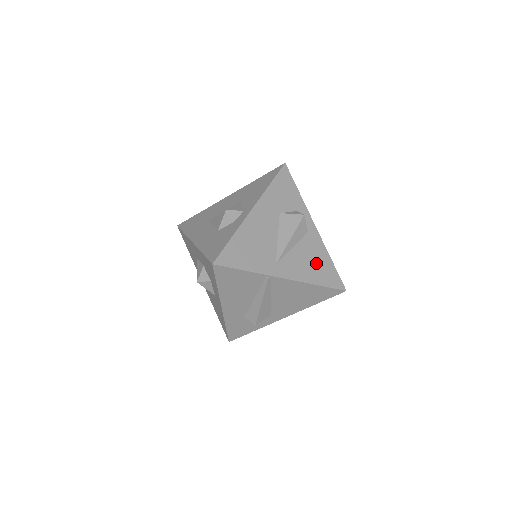
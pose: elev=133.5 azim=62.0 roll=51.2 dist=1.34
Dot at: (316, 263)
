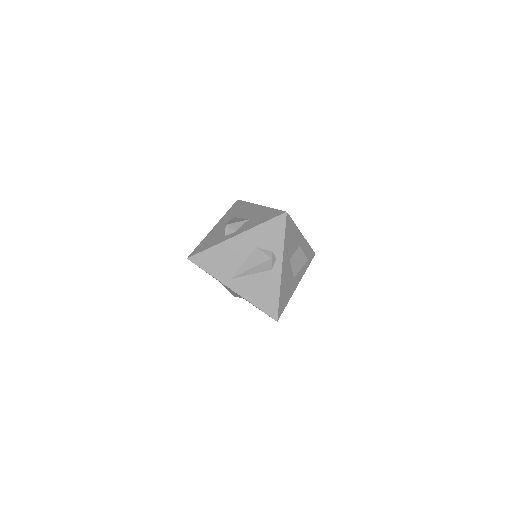
Dot at: (264, 293)
